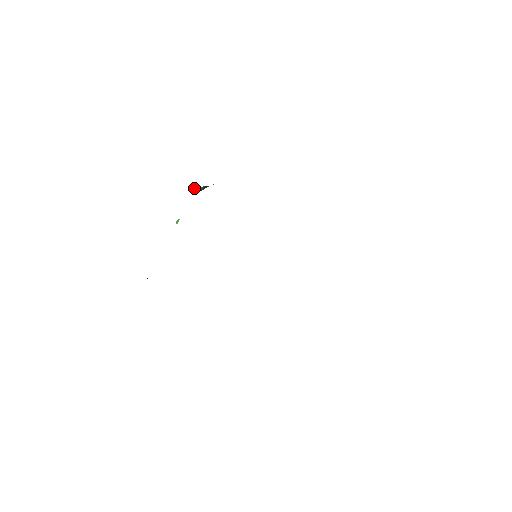
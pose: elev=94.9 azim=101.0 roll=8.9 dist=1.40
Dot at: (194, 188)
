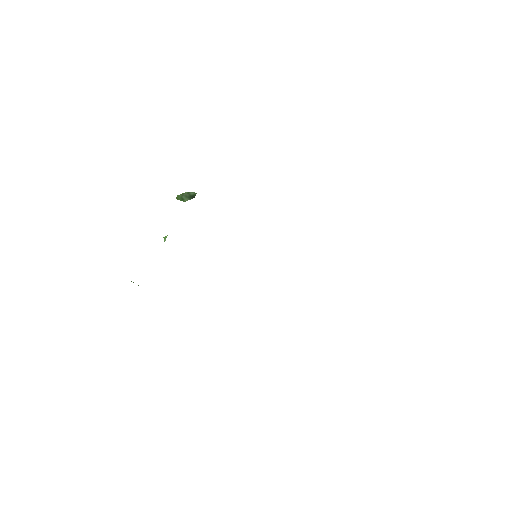
Dot at: (180, 200)
